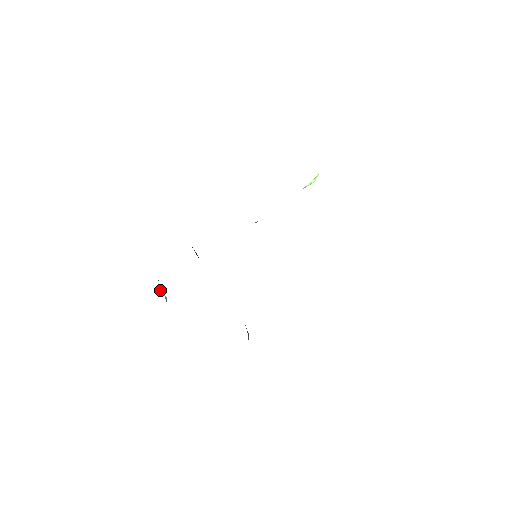
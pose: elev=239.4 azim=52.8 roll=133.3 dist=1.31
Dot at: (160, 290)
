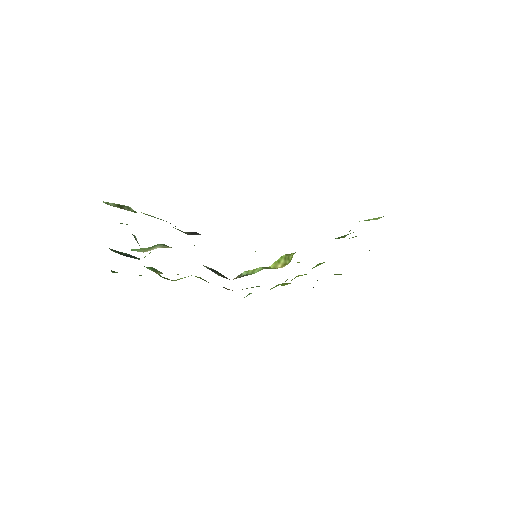
Dot at: (134, 237)
